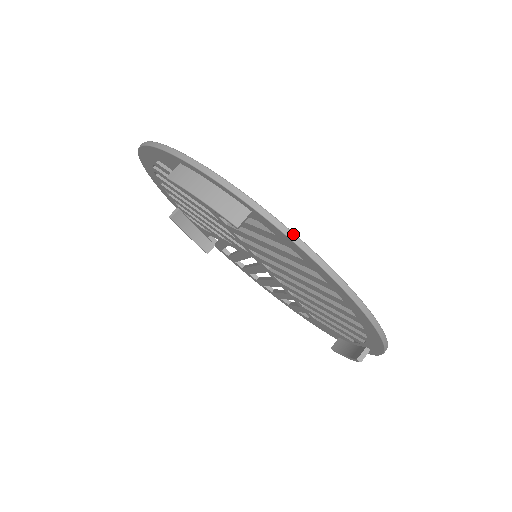
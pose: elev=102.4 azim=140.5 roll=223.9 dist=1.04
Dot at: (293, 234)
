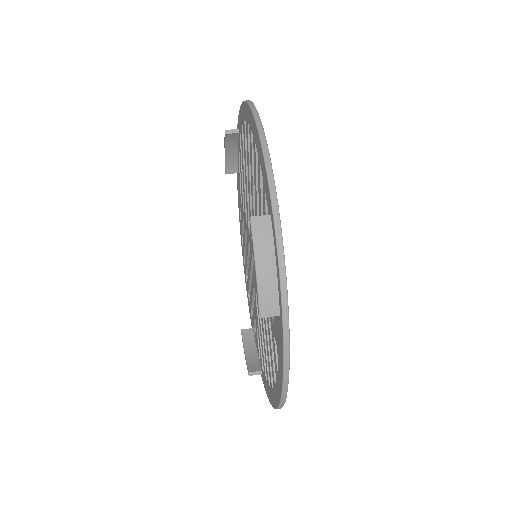
Dot at: occluded
